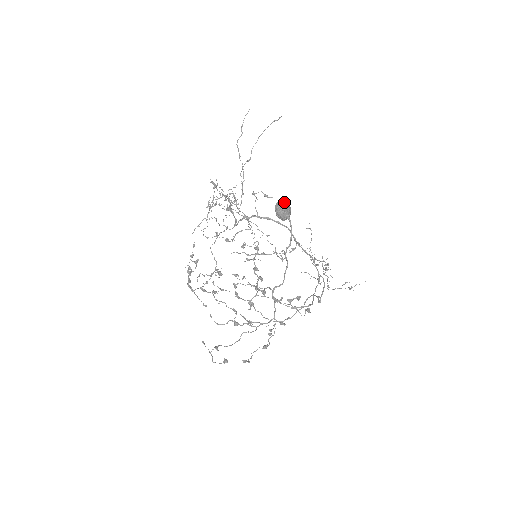
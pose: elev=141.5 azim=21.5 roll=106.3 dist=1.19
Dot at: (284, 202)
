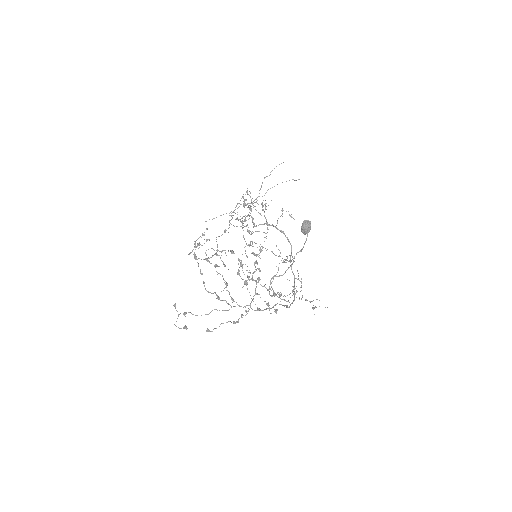
Dot at: (310, 222)
